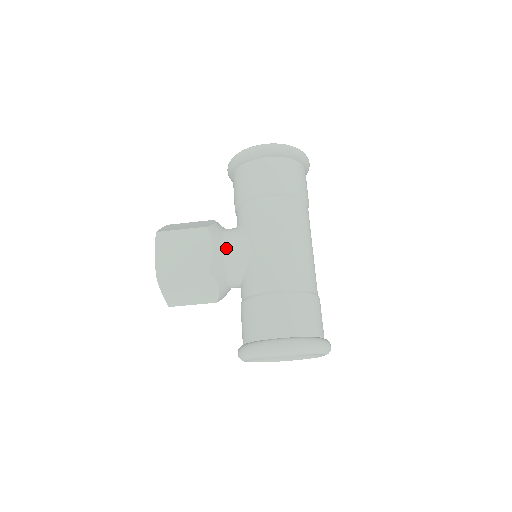
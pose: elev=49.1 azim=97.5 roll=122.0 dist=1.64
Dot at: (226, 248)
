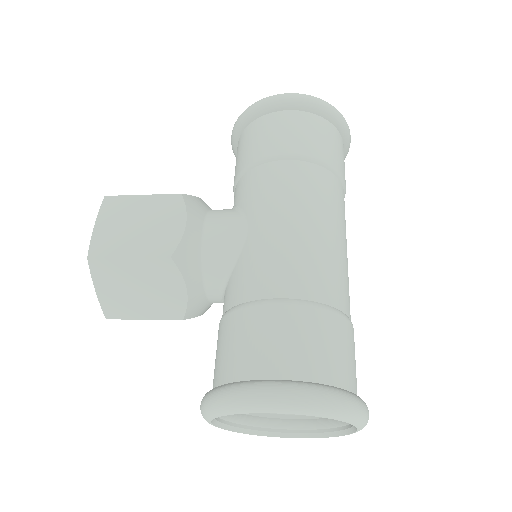
Dot at: (208, 229)
